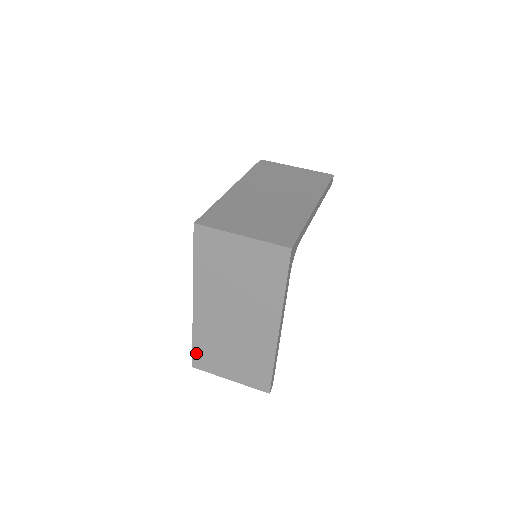
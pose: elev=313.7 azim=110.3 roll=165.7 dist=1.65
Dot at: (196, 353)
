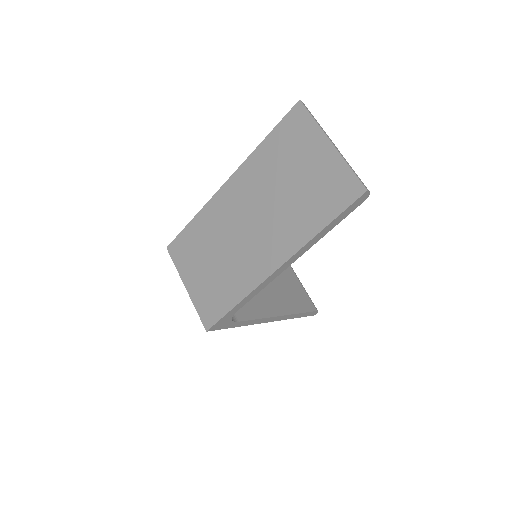
Dot at: occluded
